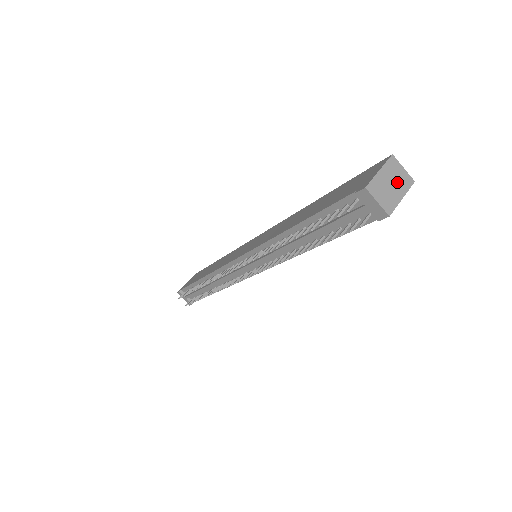
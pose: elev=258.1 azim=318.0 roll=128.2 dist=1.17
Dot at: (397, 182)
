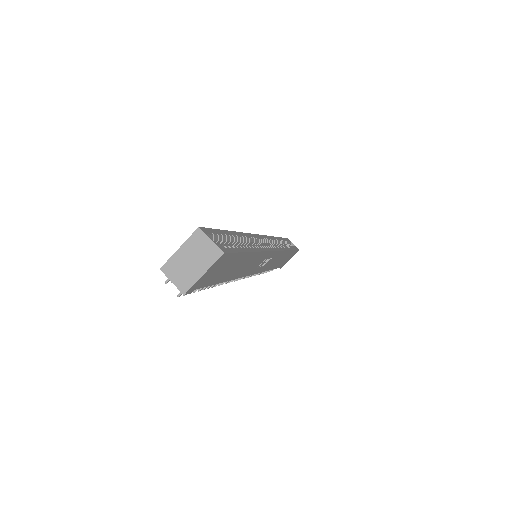
Dot at: (199, 257)
